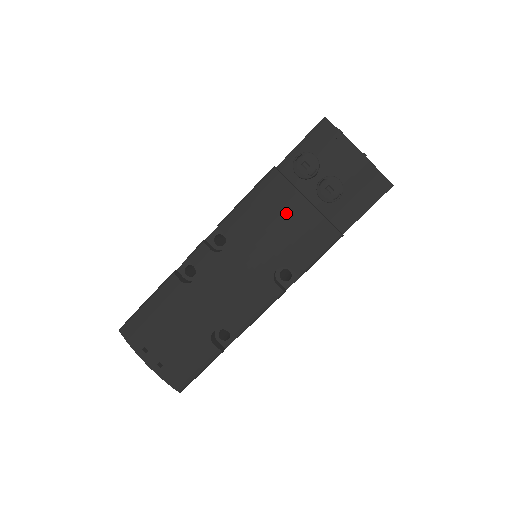
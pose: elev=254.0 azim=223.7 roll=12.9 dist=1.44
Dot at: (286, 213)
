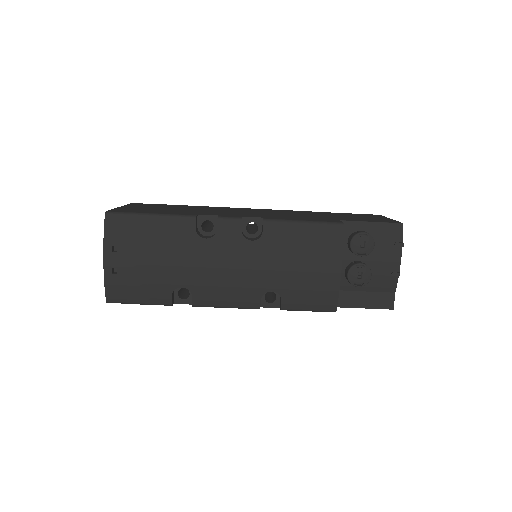
Dot at: (319, 263)
